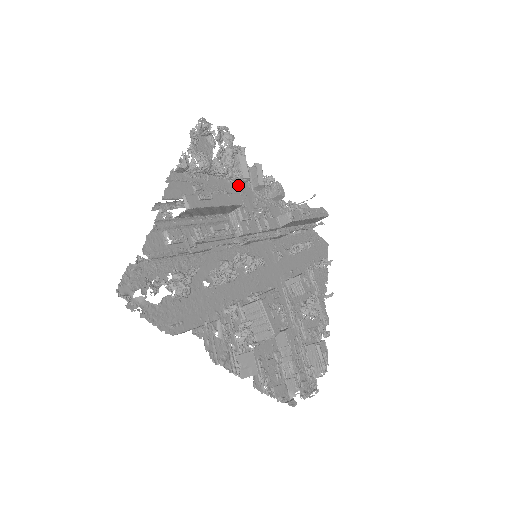
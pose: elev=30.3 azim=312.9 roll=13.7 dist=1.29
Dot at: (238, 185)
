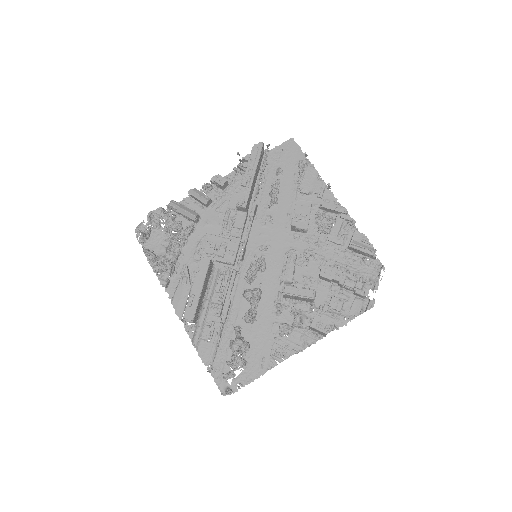
Dot at: (199, 224)
